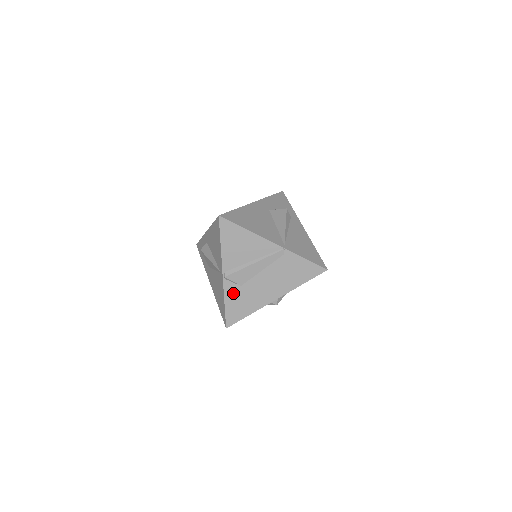
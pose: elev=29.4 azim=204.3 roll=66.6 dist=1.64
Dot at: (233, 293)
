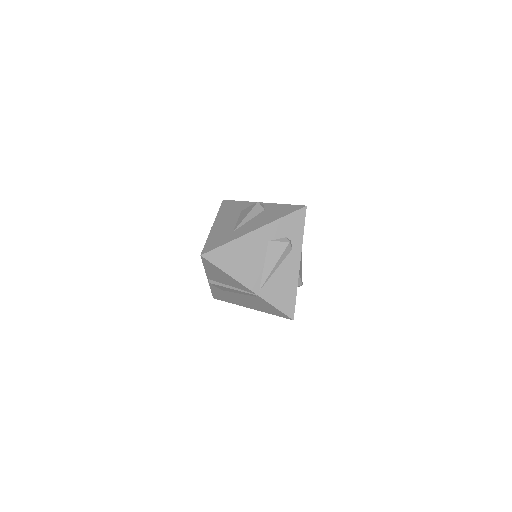
Dot at: (217, 289)
